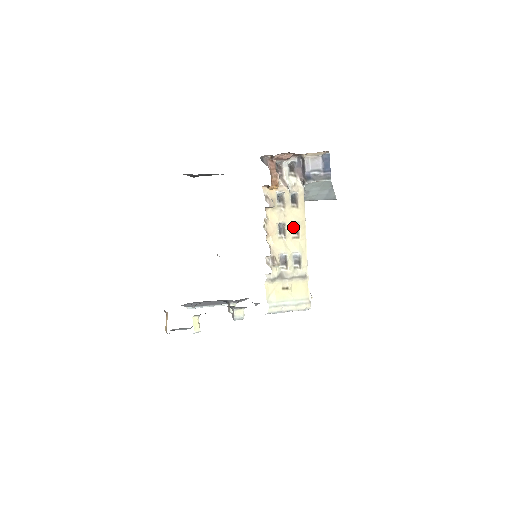
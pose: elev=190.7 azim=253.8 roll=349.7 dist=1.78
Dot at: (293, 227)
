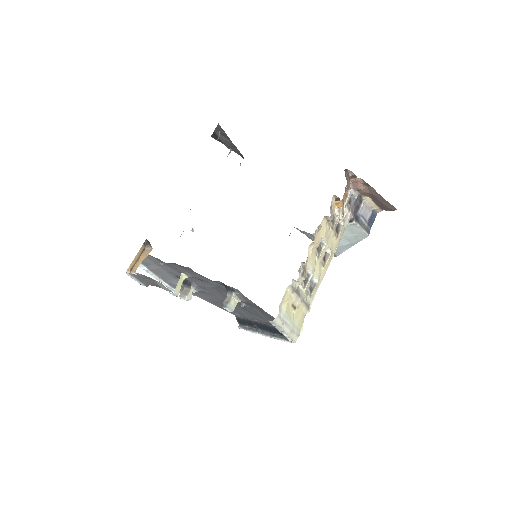
Dot at: occluded
